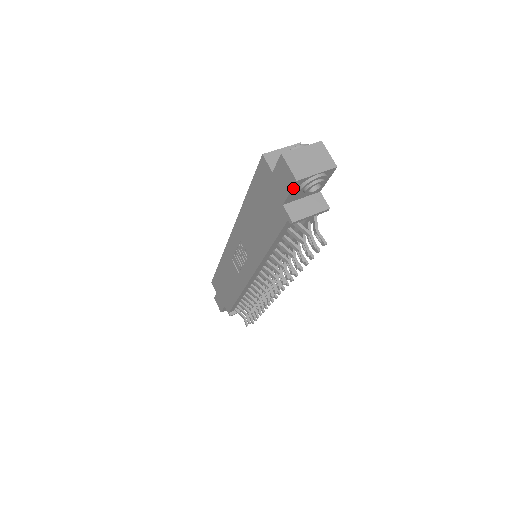
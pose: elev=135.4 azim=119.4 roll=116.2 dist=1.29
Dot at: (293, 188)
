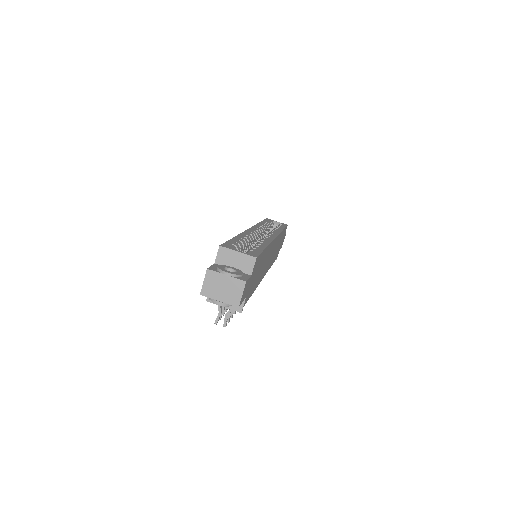
Dot at: occluded
